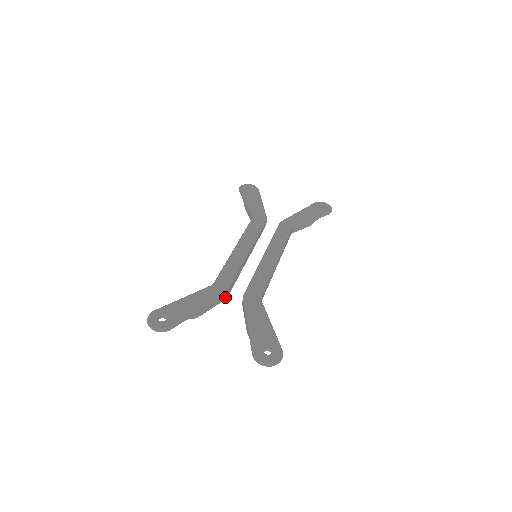
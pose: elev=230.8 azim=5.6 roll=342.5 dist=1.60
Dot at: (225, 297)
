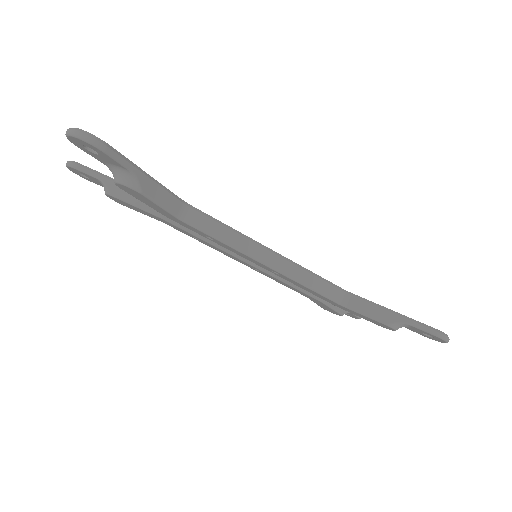
Dot at: occluded
